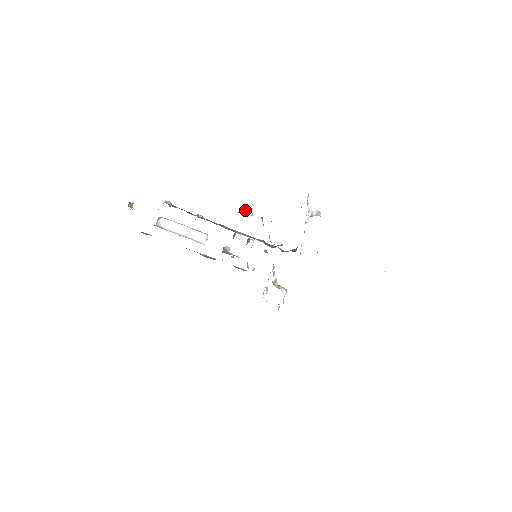
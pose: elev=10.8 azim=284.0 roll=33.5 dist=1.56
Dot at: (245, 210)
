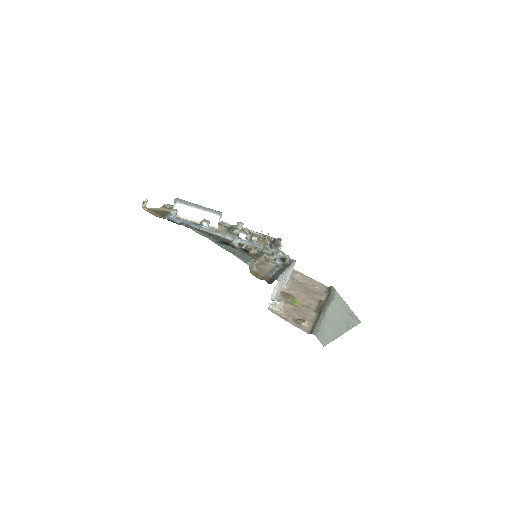
Dot at: (238, 240)
